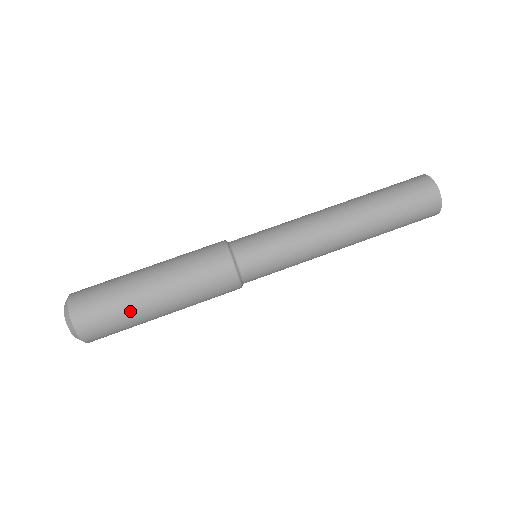
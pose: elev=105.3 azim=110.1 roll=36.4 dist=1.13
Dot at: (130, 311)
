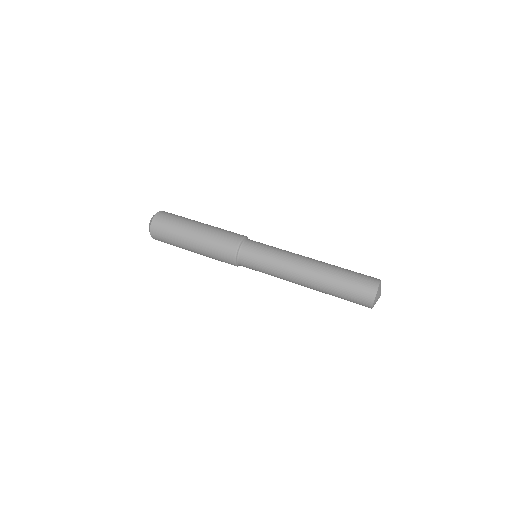
Dot at: (183, 222)
